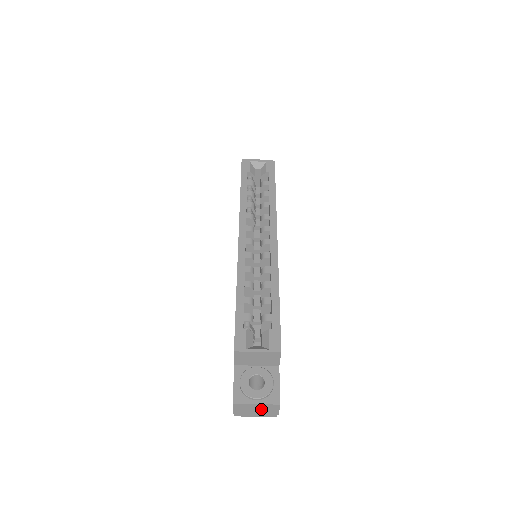
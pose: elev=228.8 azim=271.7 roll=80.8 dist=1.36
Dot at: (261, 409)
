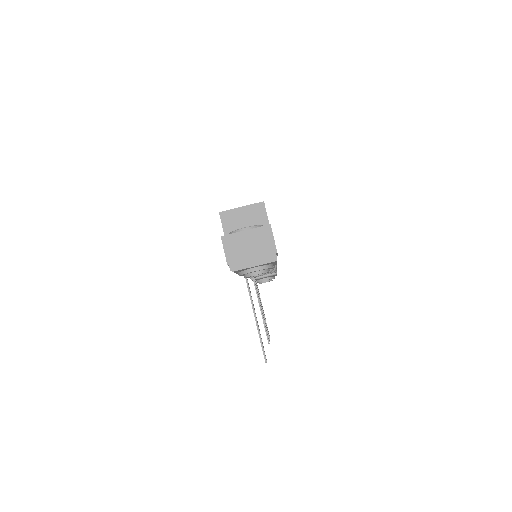
Dot at: (254, 243)
